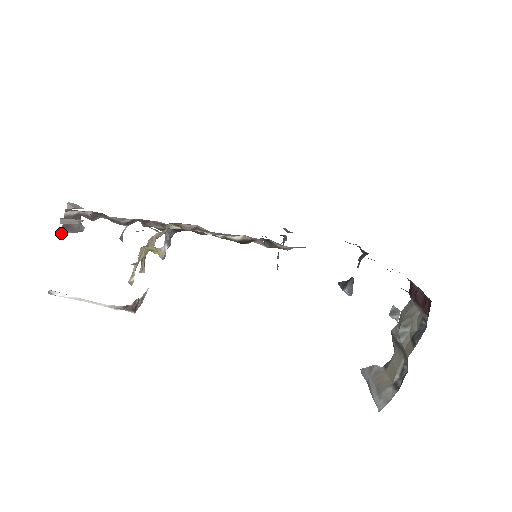
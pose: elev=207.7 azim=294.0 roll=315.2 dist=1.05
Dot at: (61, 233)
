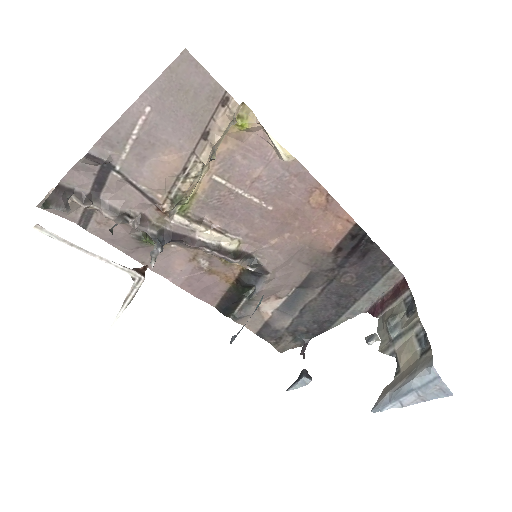
Dot at: (43, 203)
